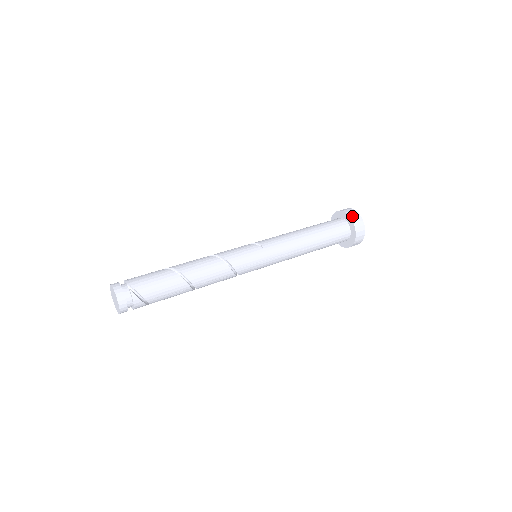
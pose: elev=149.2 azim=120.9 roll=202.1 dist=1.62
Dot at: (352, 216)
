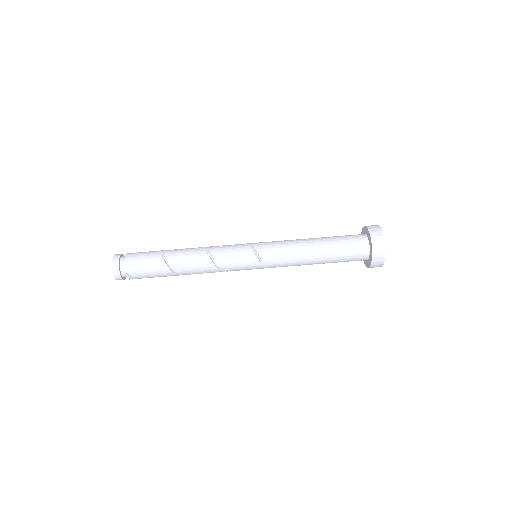
Dot at: (375, 255)
